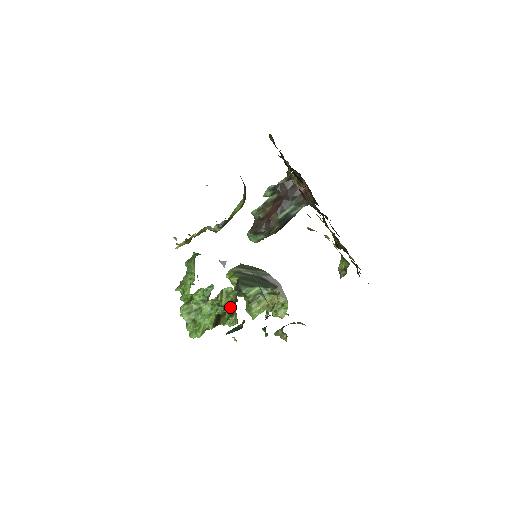
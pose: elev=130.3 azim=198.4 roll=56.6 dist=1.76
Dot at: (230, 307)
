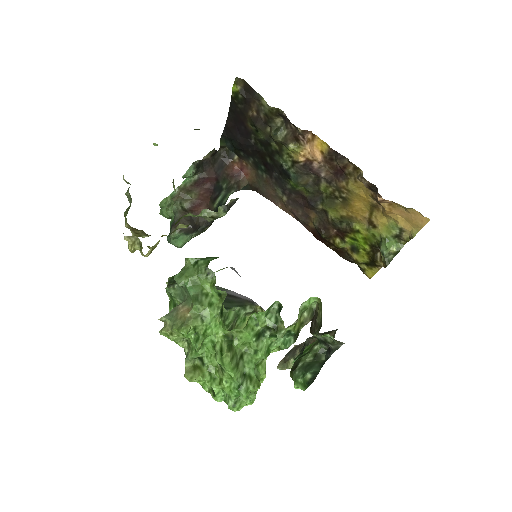
Dot at: (298, 333)
